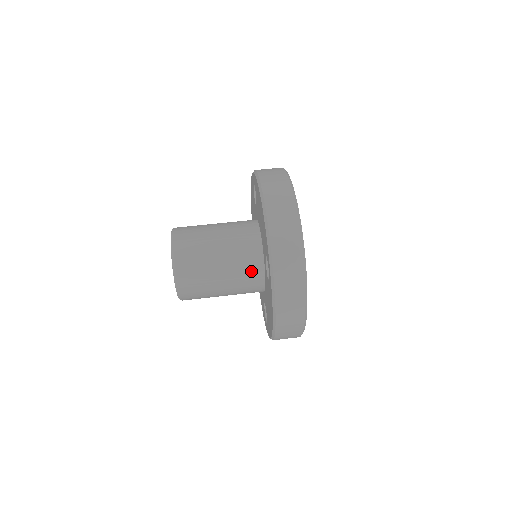
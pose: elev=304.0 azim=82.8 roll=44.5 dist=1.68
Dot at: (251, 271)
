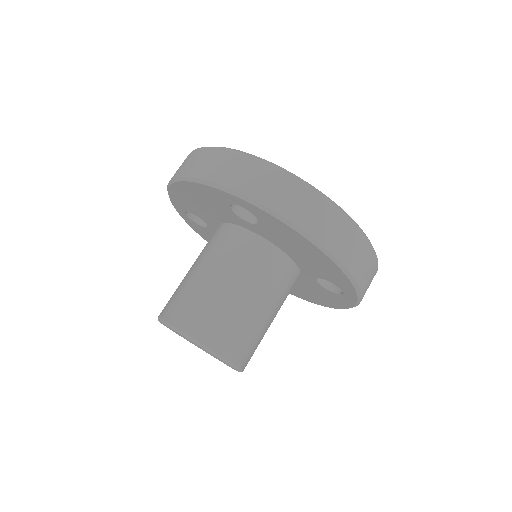
Dot at: (250, 251)
